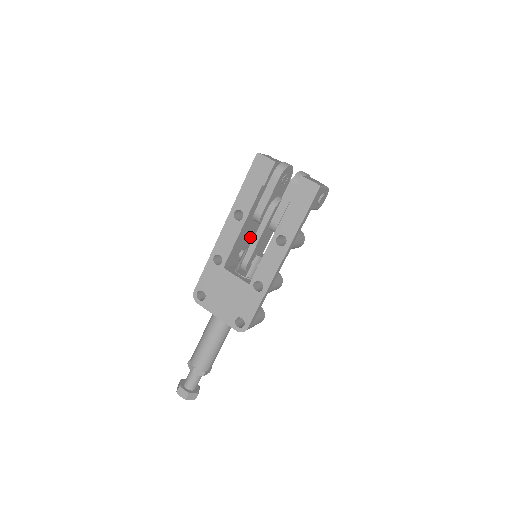
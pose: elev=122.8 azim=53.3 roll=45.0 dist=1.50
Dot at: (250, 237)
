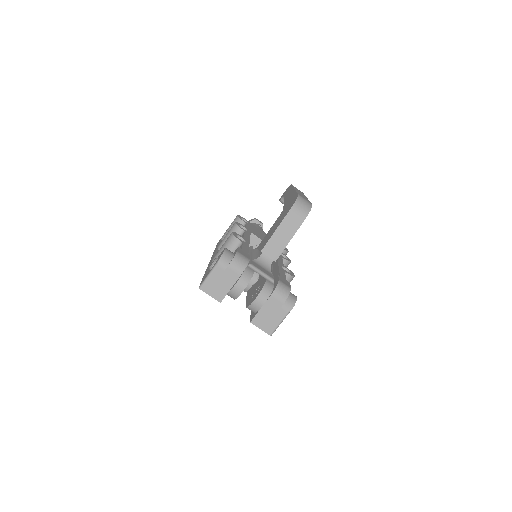
Dot at: occluded
